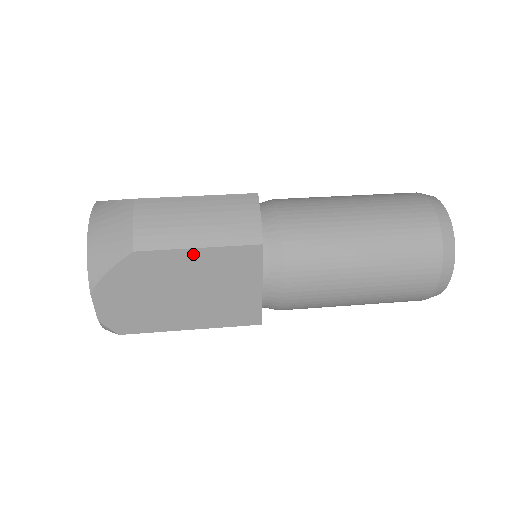
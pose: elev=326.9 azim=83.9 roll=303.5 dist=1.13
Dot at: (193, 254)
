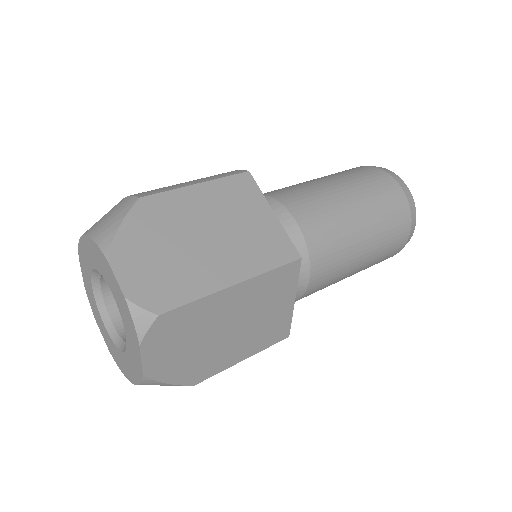
Dot at: (196, 191)
